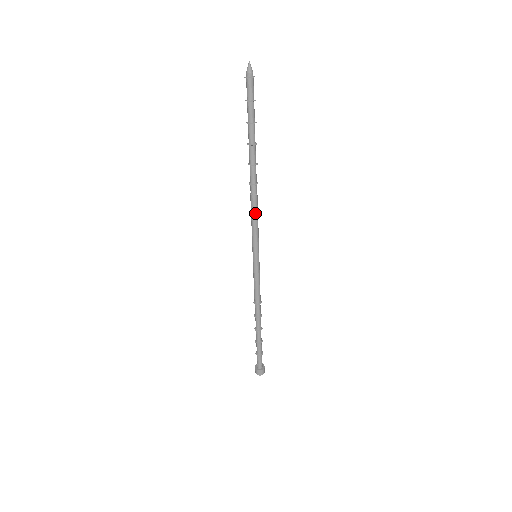
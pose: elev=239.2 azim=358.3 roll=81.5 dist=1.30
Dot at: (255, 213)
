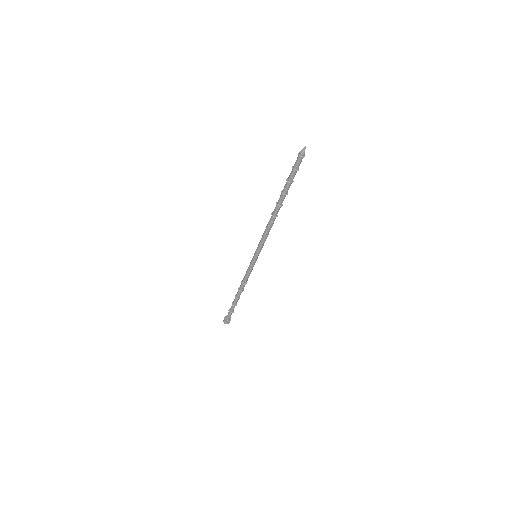
Dot at: (266, 232)
